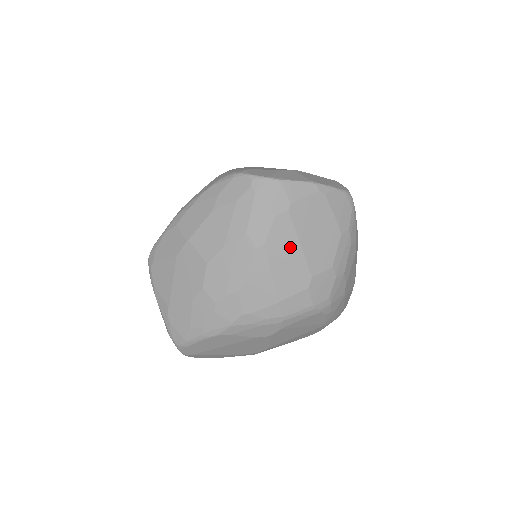
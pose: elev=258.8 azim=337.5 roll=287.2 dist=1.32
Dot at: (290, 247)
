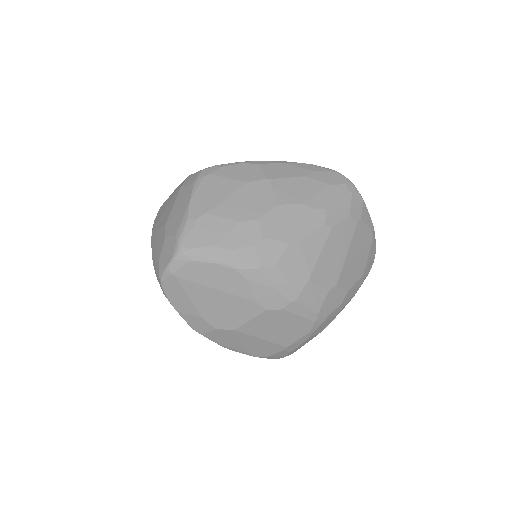
Dot at: (342, 248)
